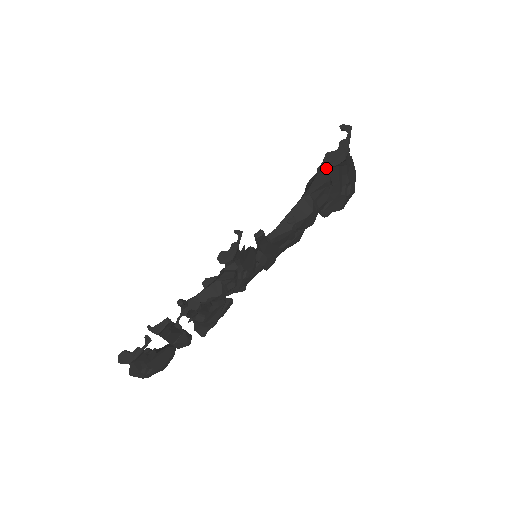
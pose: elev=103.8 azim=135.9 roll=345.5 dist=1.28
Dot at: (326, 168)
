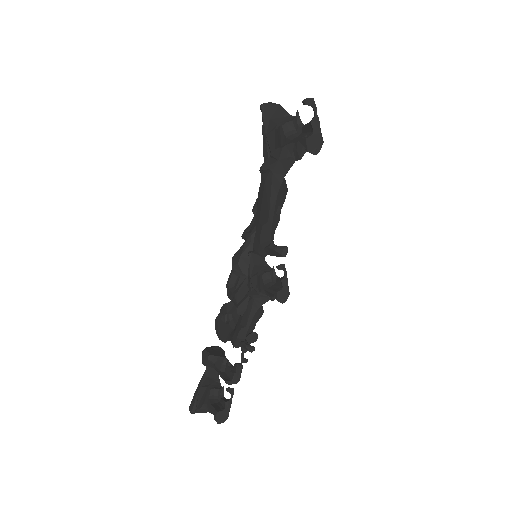
Dot at: (303, 152)
